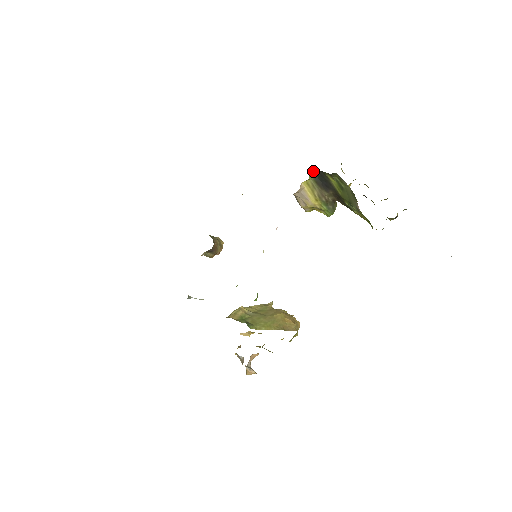
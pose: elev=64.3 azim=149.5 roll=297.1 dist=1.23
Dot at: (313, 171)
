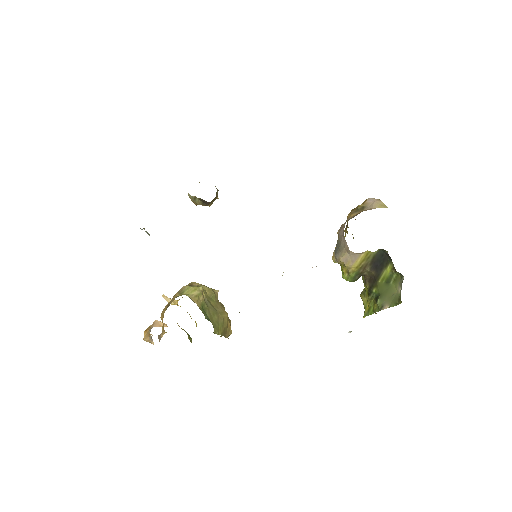
Dot at: (383, 250)
